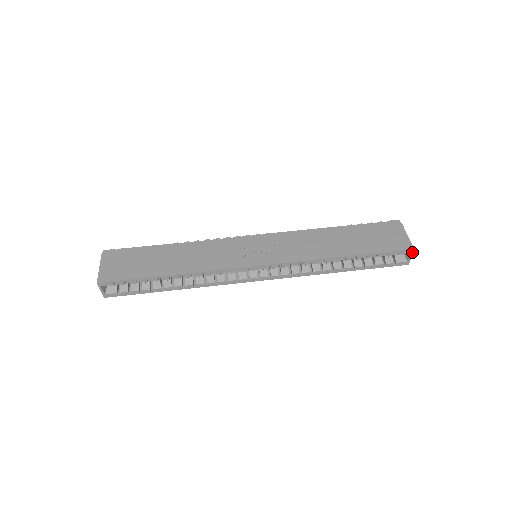
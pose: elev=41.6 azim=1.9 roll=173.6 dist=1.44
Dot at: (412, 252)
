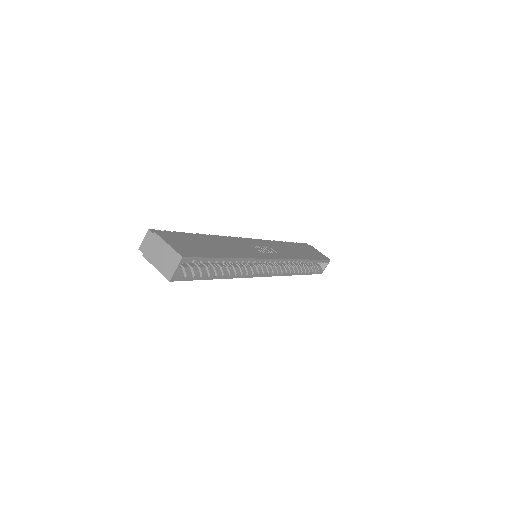
Dot at: occluded
